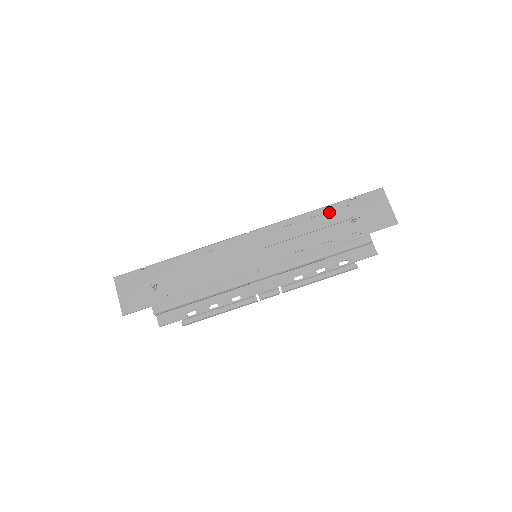
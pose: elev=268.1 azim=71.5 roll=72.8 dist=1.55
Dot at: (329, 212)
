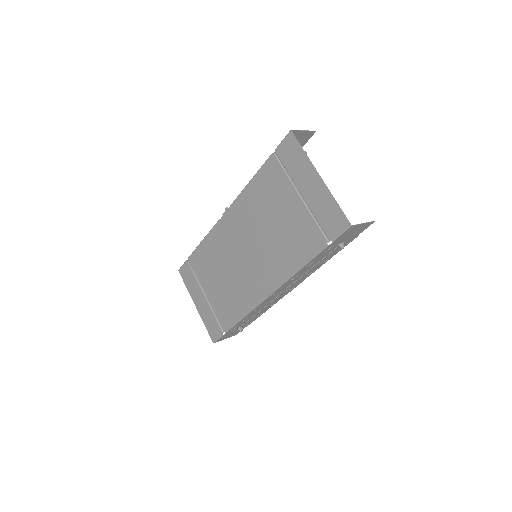
Dot at: (318, 257)
